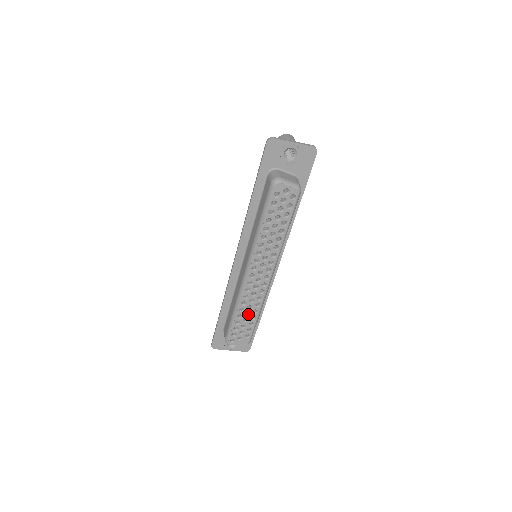
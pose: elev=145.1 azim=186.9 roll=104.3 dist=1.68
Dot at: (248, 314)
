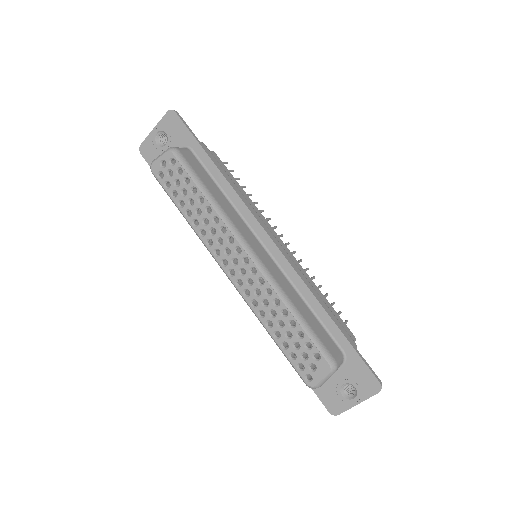
Dot at: (283, 324)
